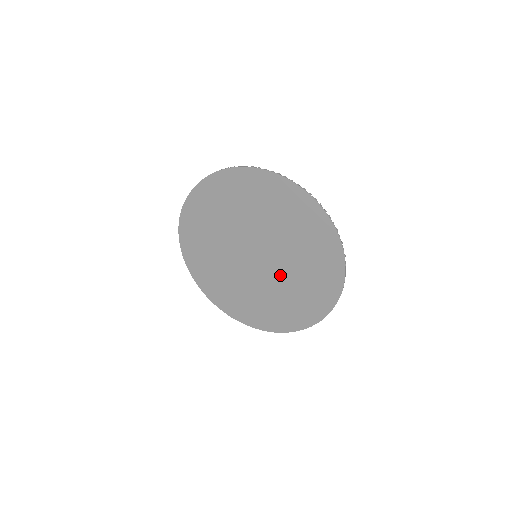
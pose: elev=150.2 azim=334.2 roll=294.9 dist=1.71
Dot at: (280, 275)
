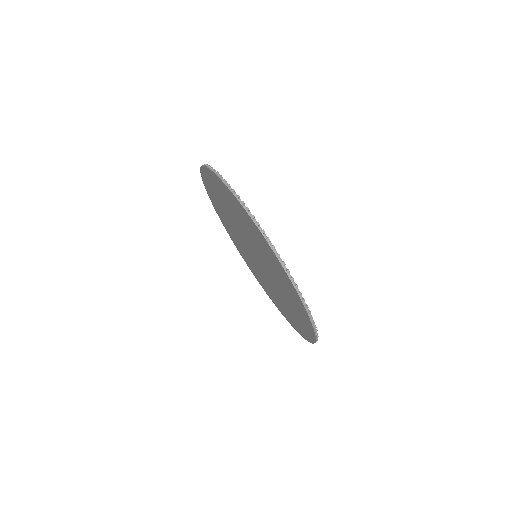
Dot at: (259, 270)
